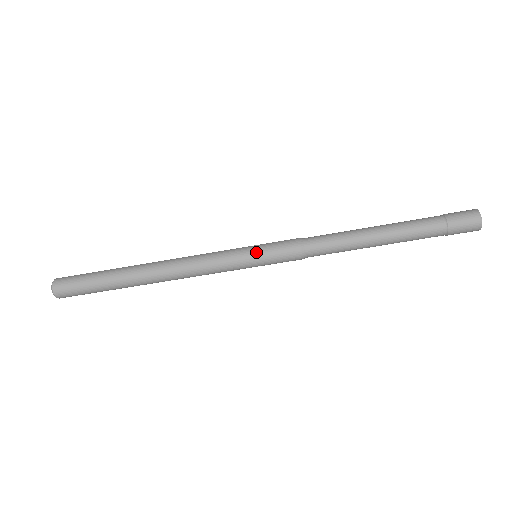
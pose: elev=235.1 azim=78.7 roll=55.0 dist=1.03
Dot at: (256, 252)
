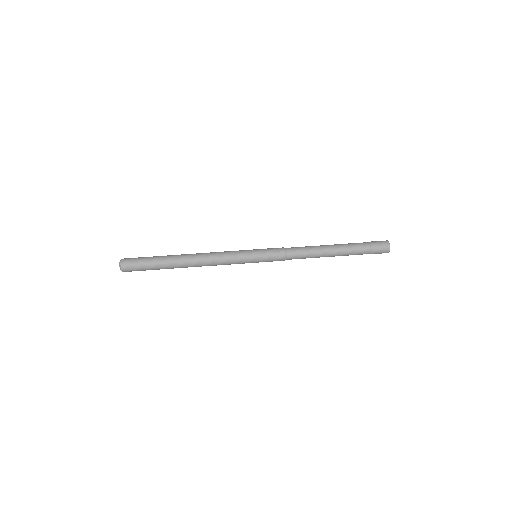
Dot at: (257, 249)
